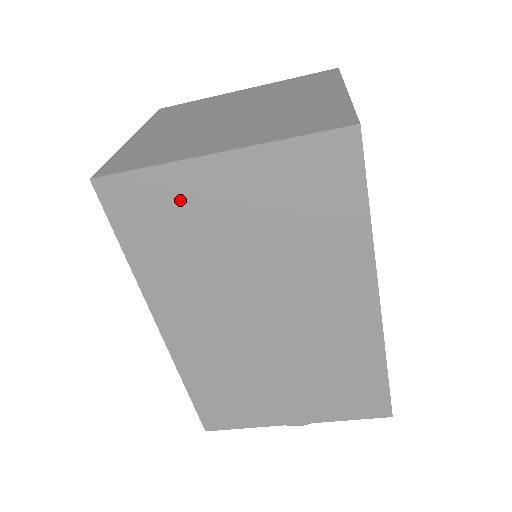
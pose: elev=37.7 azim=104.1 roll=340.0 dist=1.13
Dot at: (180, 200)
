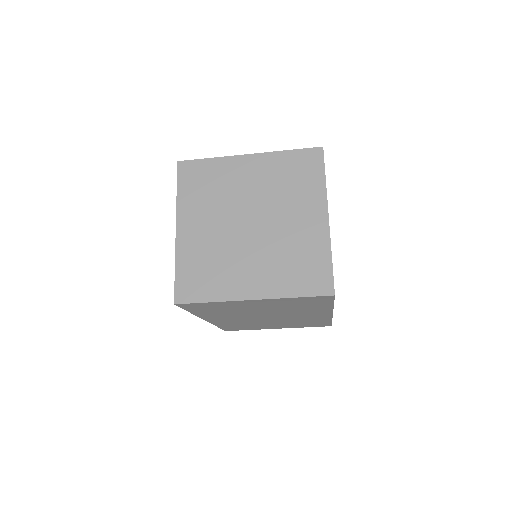
Dot at: (228, 306)
